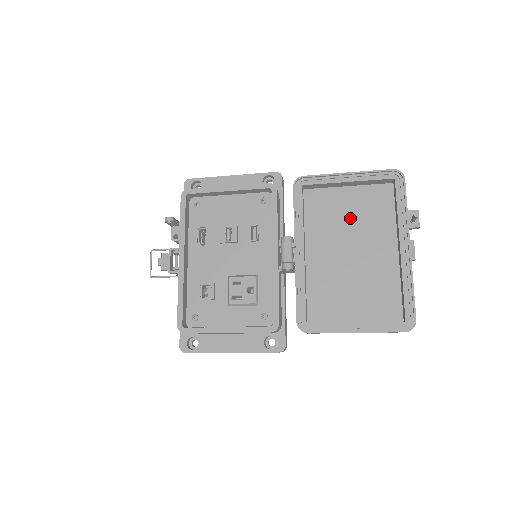
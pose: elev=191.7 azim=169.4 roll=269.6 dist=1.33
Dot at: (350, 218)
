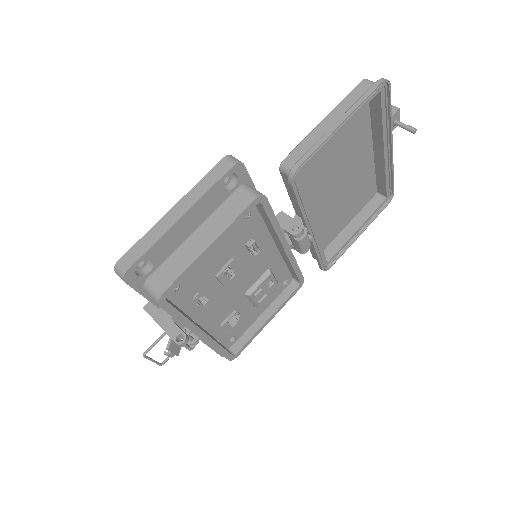
Dot at: (335, 155)
